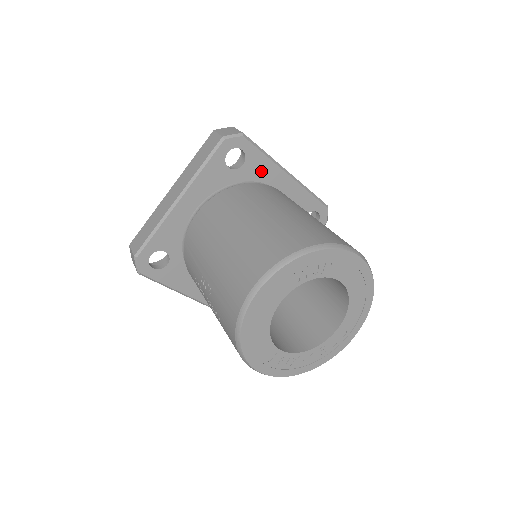
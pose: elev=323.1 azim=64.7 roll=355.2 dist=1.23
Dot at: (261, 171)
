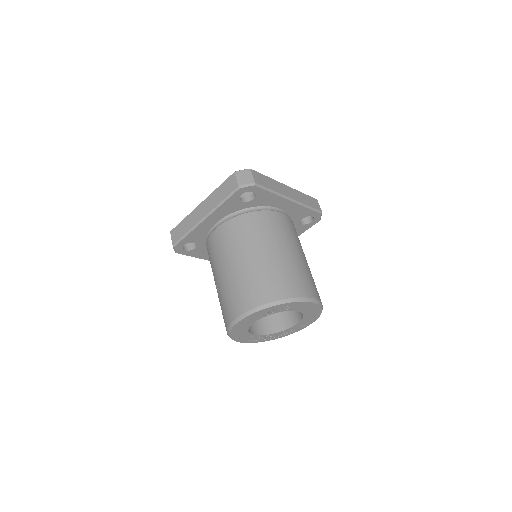
Dot at: (268, 200)
